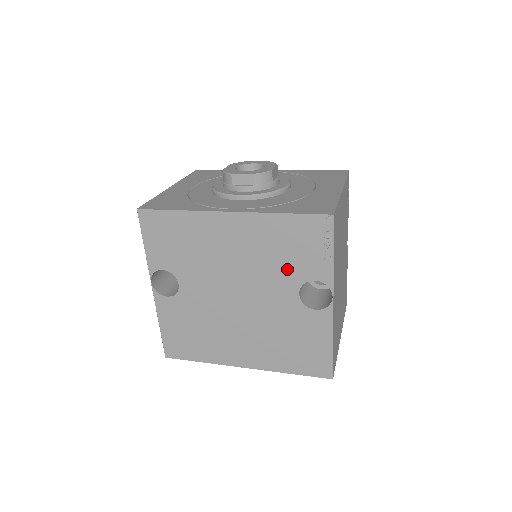
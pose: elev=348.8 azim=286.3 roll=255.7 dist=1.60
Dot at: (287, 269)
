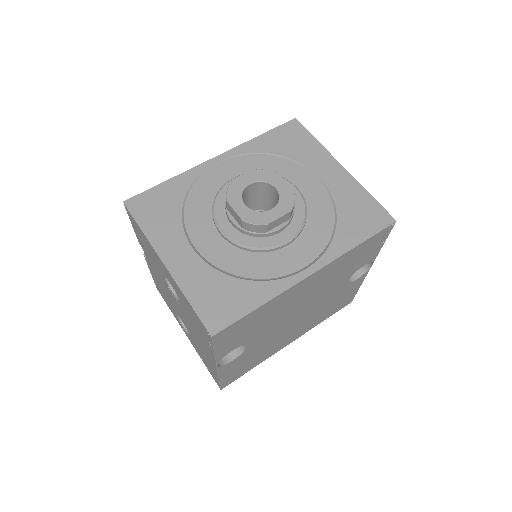
Dot at: (346, 274)
